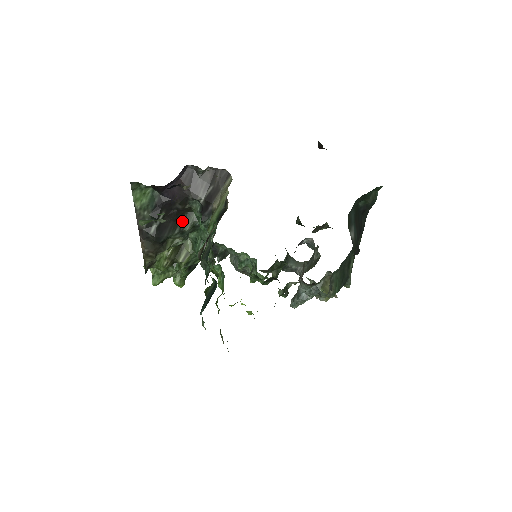
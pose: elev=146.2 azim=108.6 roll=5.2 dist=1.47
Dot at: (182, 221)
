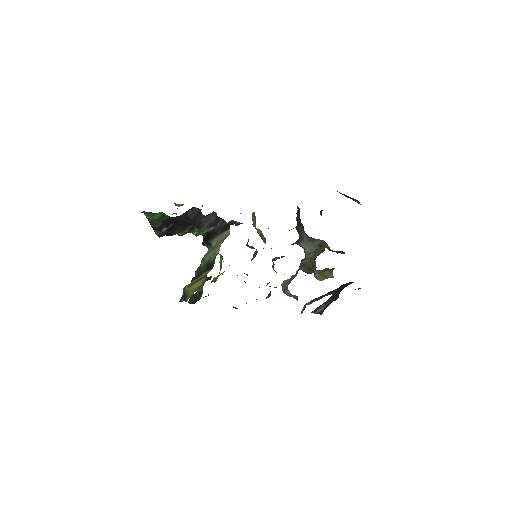
Dot at: (192, 226)
